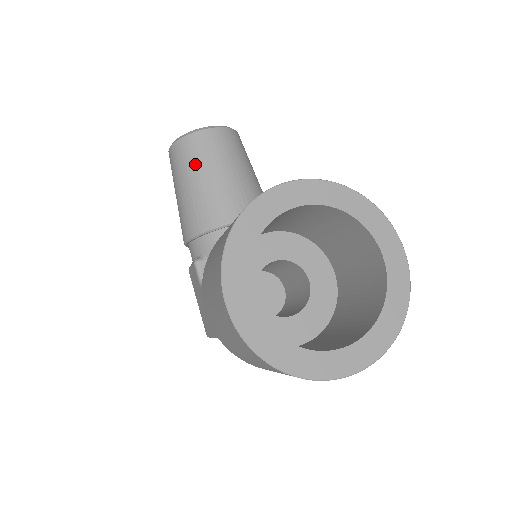
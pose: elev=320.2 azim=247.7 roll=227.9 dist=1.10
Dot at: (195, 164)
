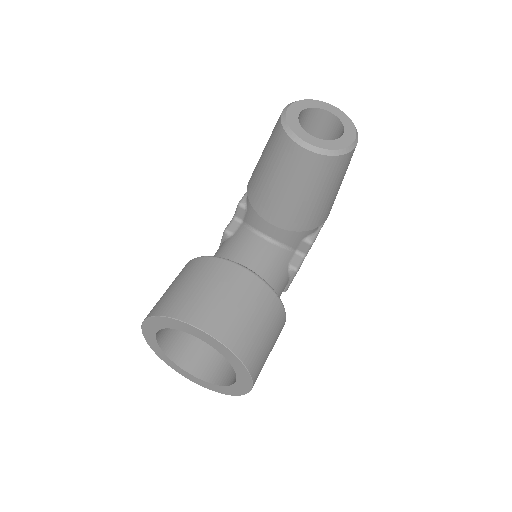
Dot at: (275, 160)
